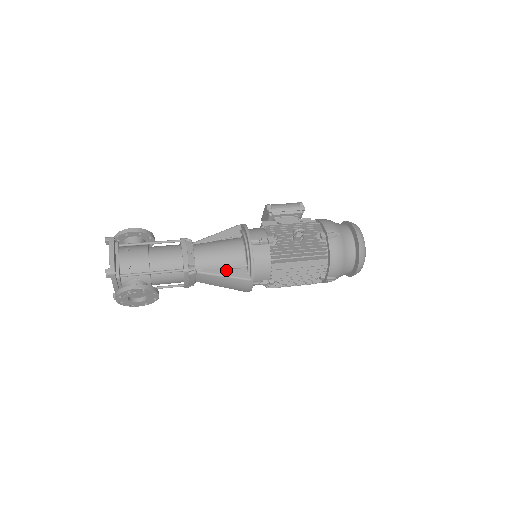
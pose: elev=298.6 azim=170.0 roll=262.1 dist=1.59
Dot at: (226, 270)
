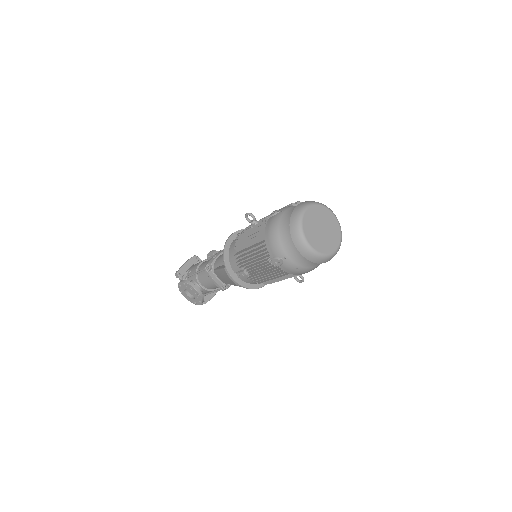
Dot at: (223, 265)
